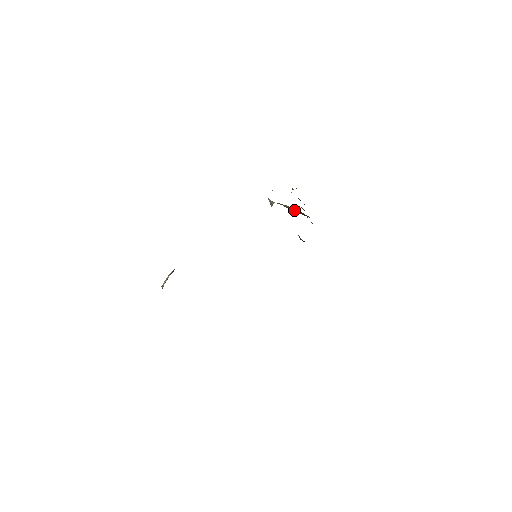
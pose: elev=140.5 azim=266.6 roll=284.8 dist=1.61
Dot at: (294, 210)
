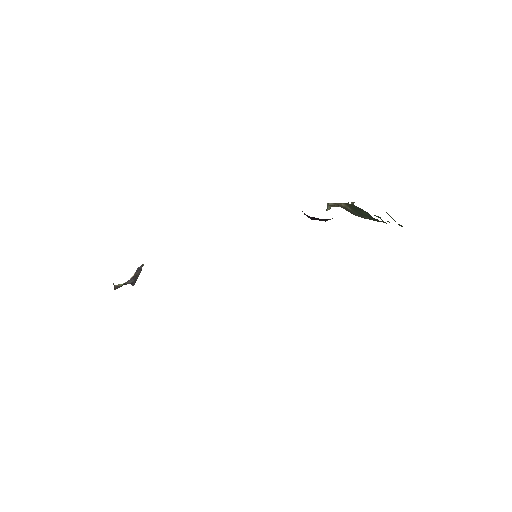
Dot at: (353, 209)
